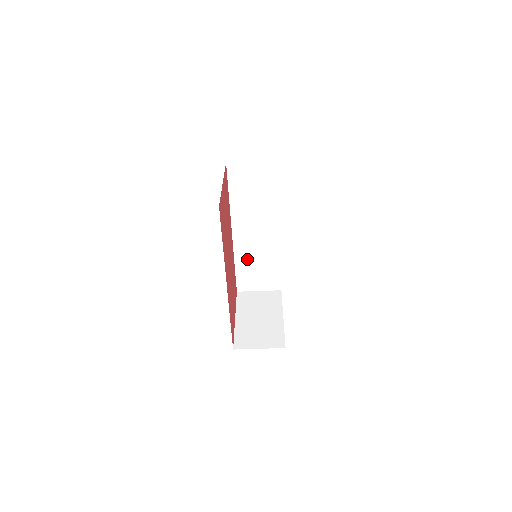
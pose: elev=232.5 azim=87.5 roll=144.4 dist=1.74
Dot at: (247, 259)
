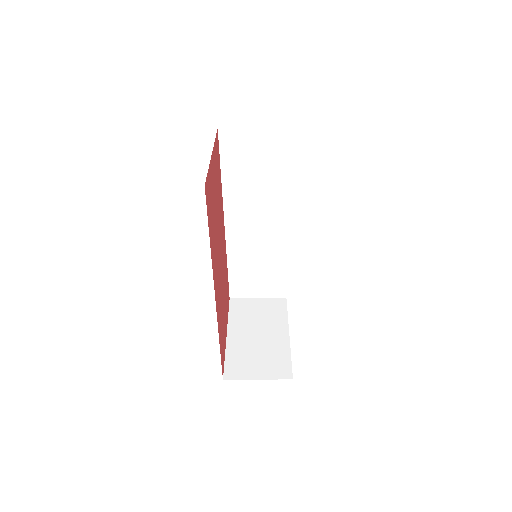
Dot at: (243, 258)
